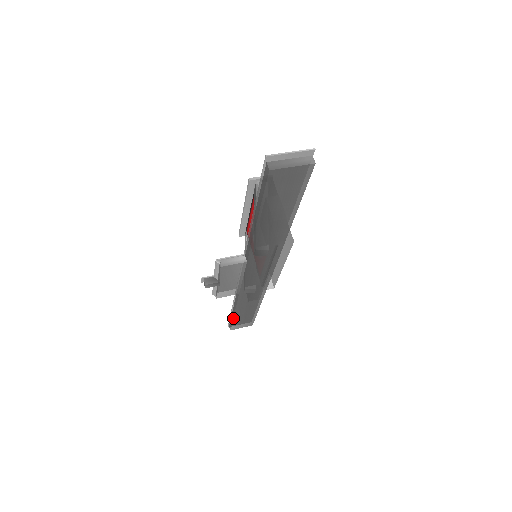
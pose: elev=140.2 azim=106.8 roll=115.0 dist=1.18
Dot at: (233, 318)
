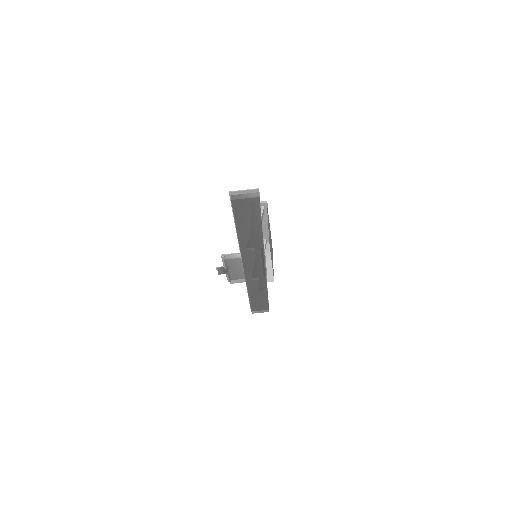
Dot at: (250, 303)
